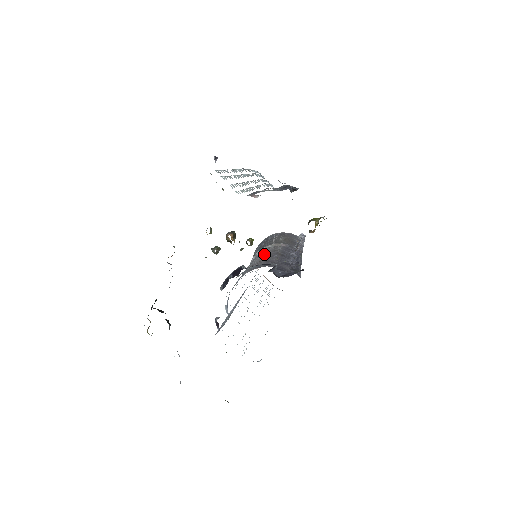
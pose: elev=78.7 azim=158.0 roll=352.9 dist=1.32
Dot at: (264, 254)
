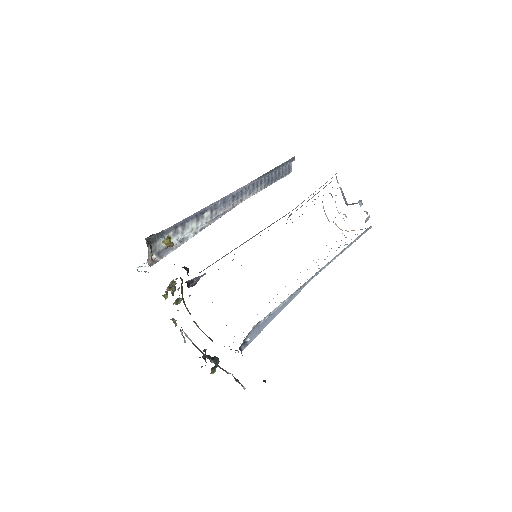
Dot at: occluded
